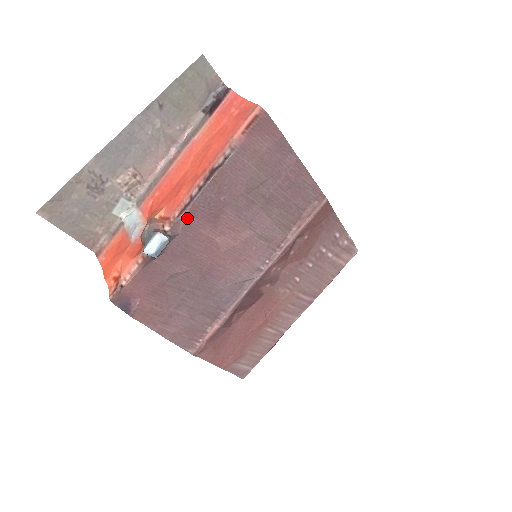
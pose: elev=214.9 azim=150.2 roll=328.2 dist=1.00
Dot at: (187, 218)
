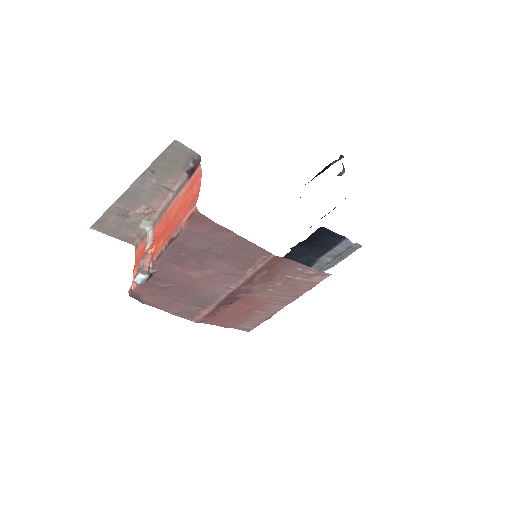
Dot at: (161, 263)
